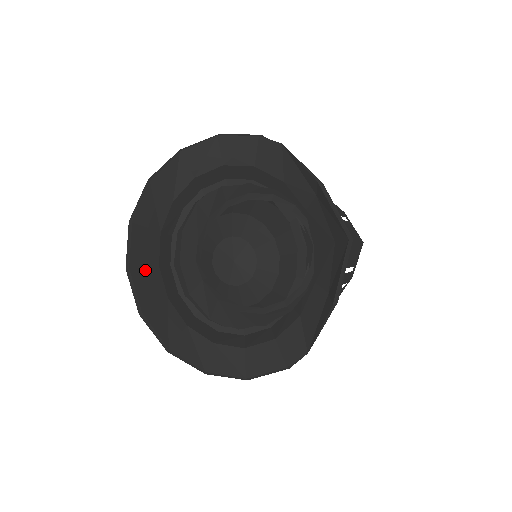
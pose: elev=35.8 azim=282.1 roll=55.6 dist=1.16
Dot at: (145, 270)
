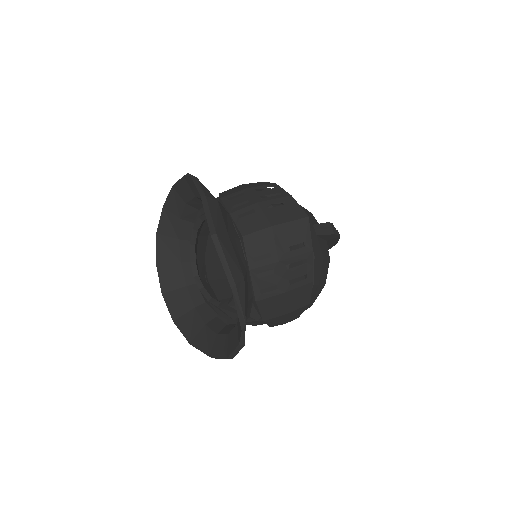
Dot at: (175, 292)
